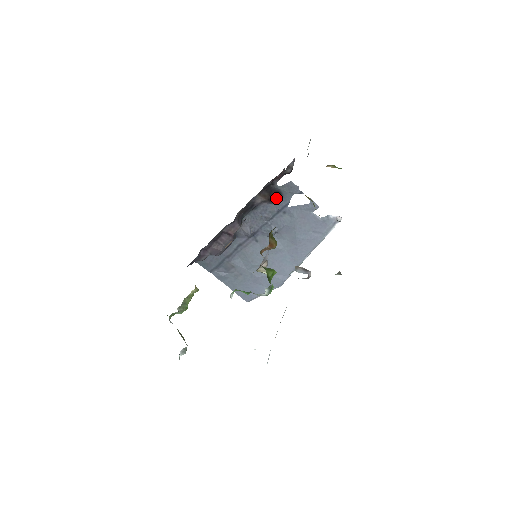
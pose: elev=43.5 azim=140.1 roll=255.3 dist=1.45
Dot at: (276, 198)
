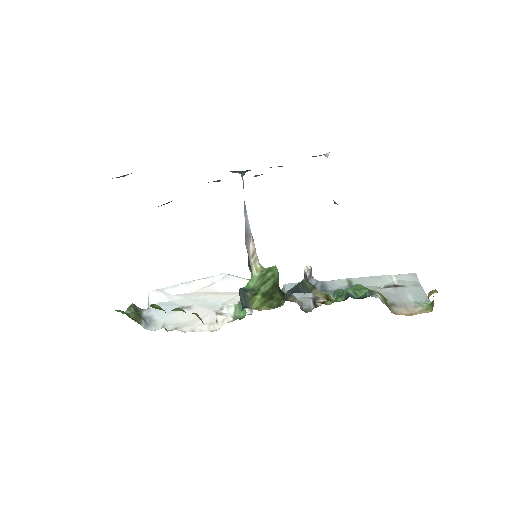
Dot at: occluded
